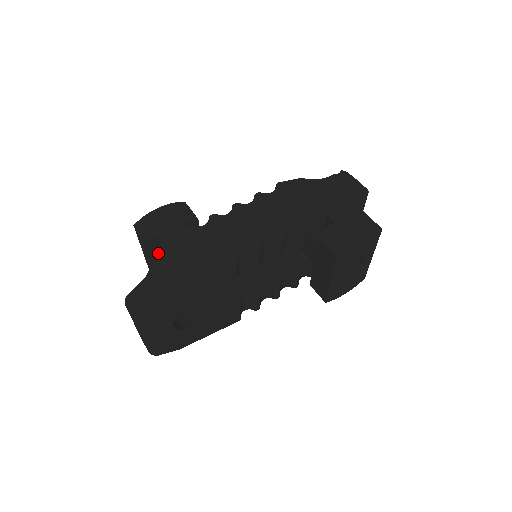
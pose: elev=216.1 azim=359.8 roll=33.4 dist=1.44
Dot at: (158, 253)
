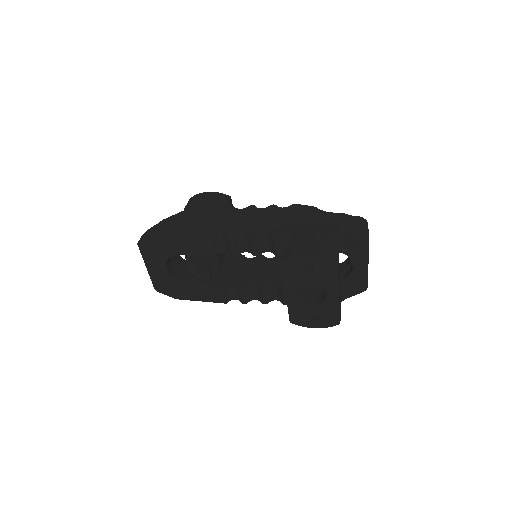
Dot at: (179, 213)
